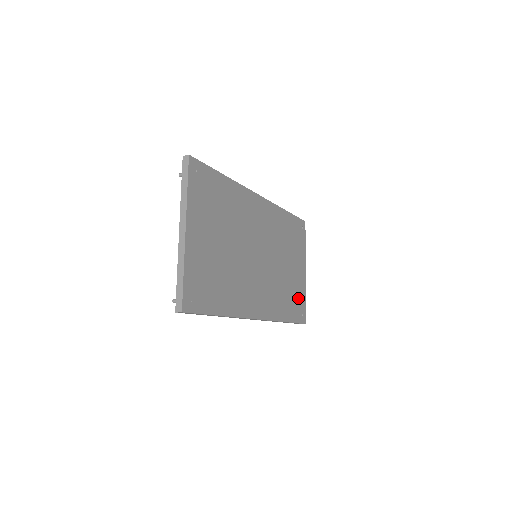
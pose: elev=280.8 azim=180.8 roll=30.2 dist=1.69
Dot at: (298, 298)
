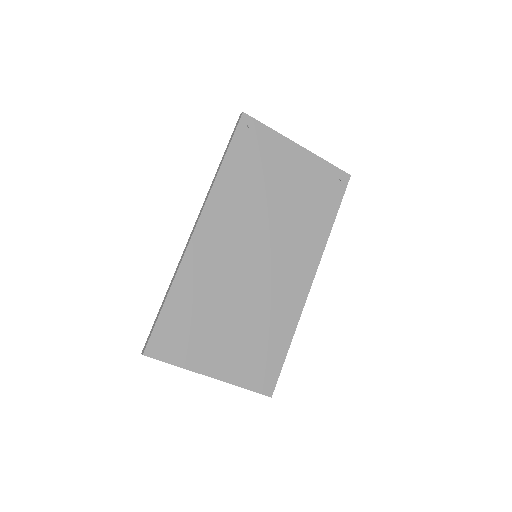
Dot at: (320, 182)
